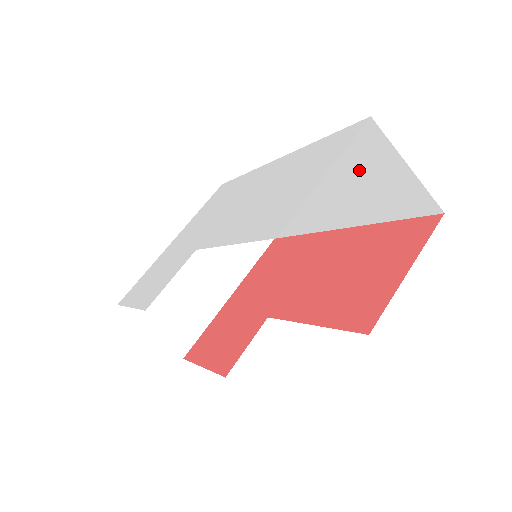
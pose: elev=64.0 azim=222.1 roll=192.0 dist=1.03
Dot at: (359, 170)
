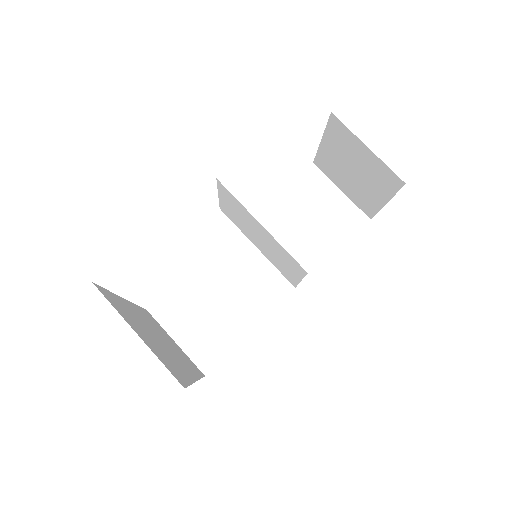
Dot at: (308, 210)
